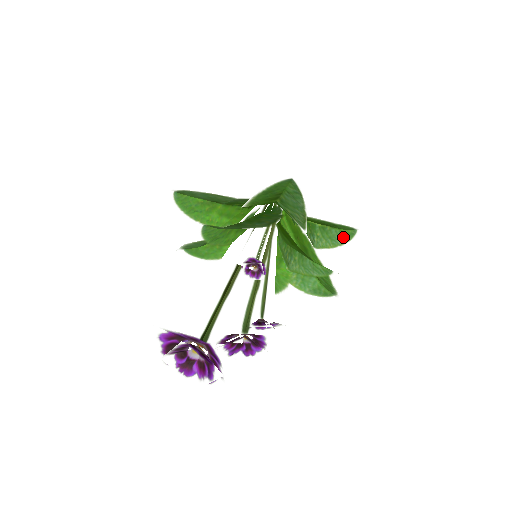
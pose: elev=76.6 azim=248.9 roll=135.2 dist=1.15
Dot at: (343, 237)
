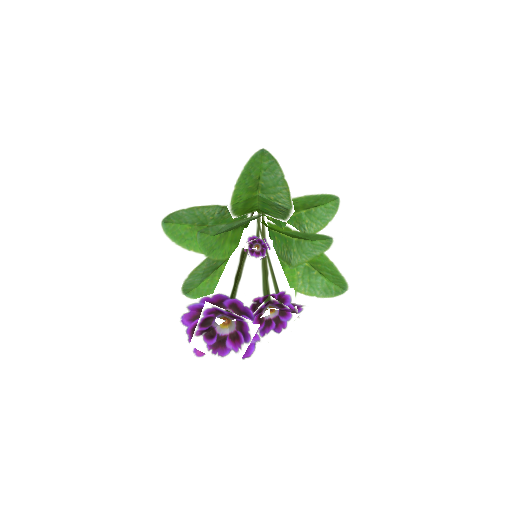
Dot at: (330, 211)
